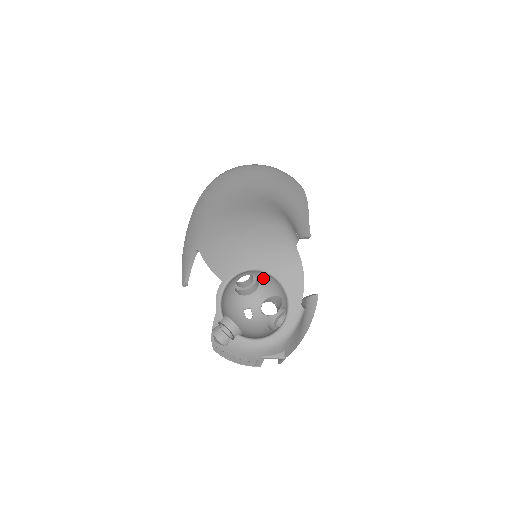
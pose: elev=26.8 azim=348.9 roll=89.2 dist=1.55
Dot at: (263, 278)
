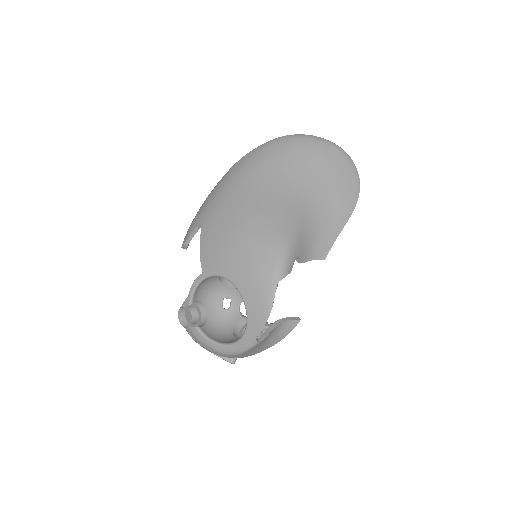
Dot at: occluded
